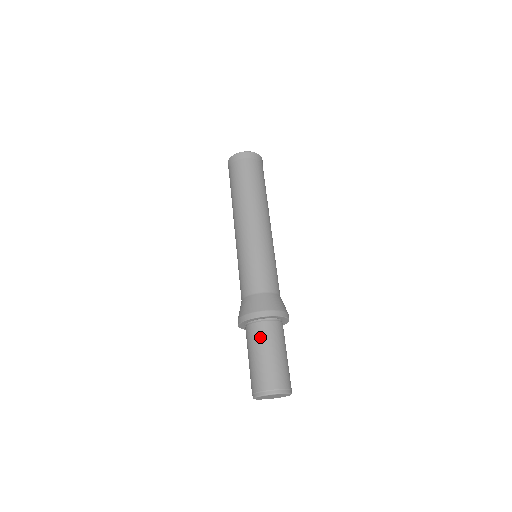
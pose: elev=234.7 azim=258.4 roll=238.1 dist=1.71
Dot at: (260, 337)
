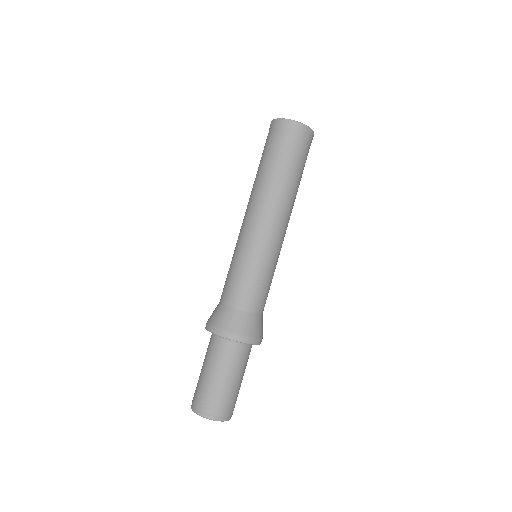
Dot at: (223, 358)
